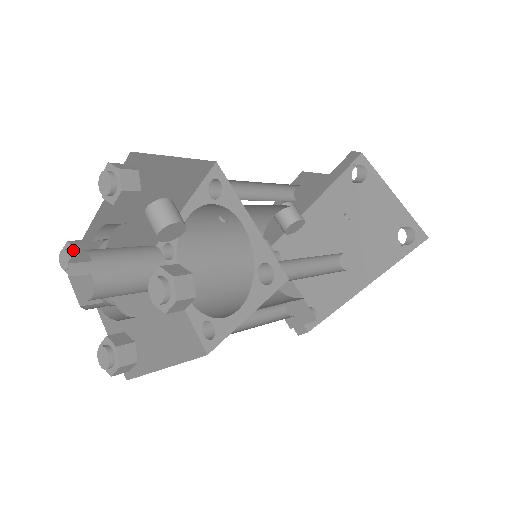
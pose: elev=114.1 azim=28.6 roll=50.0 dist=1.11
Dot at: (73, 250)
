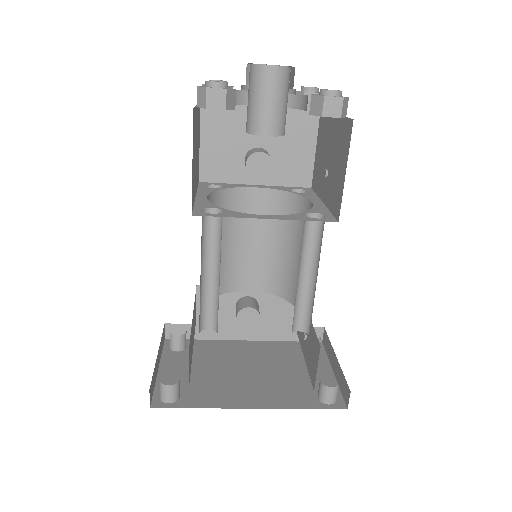
Dot at: (229, 86)
